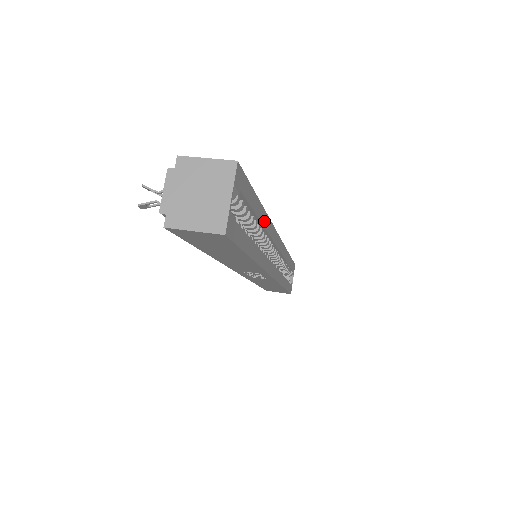
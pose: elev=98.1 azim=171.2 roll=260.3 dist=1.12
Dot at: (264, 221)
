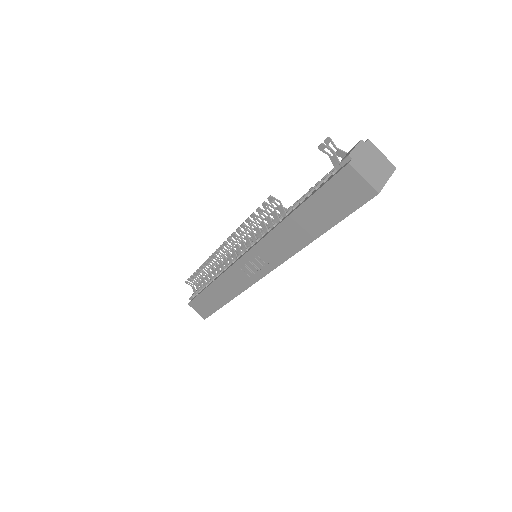
Dot at: occluded
